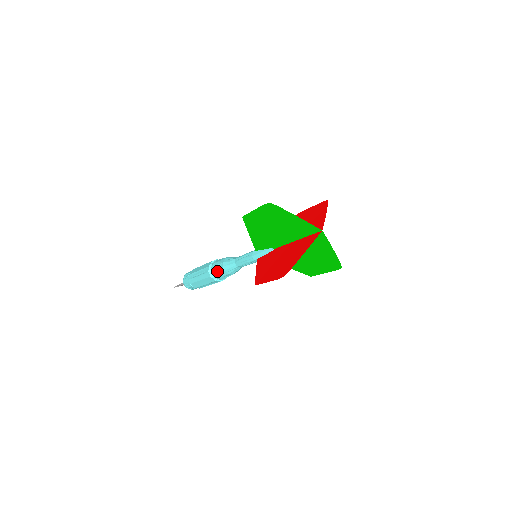
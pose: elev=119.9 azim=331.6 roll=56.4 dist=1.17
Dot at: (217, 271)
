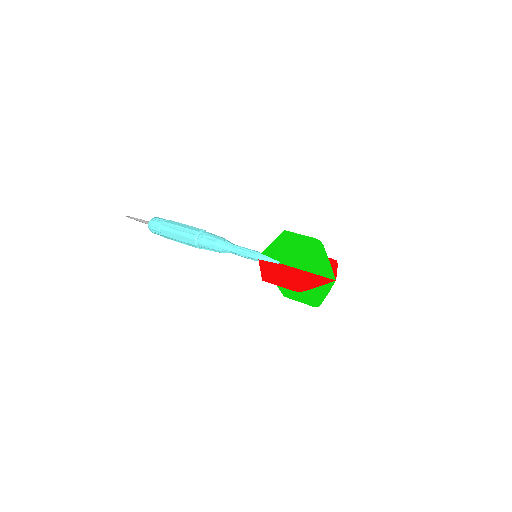
Dot at: (206, 241)
